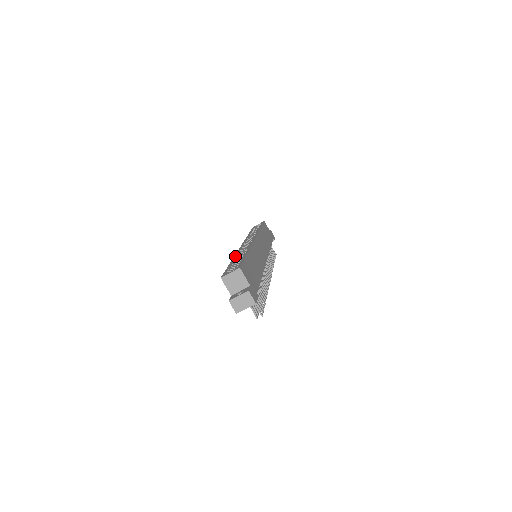
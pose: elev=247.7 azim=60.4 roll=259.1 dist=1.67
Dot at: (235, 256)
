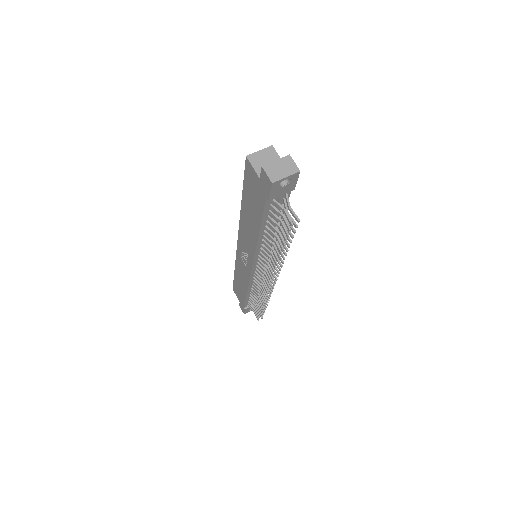
Dot at: occluded
